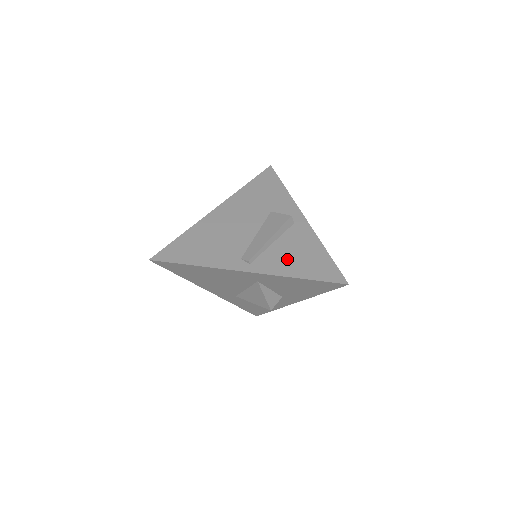
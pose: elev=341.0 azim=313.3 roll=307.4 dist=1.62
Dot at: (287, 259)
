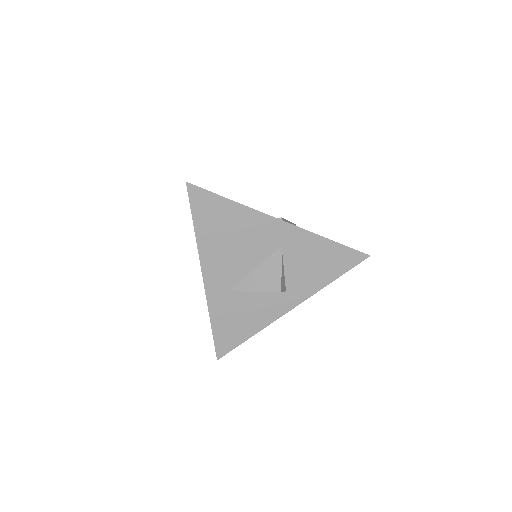
Dot at: occluded
